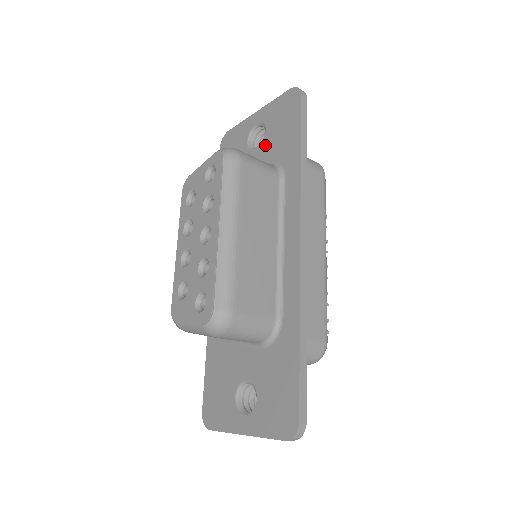
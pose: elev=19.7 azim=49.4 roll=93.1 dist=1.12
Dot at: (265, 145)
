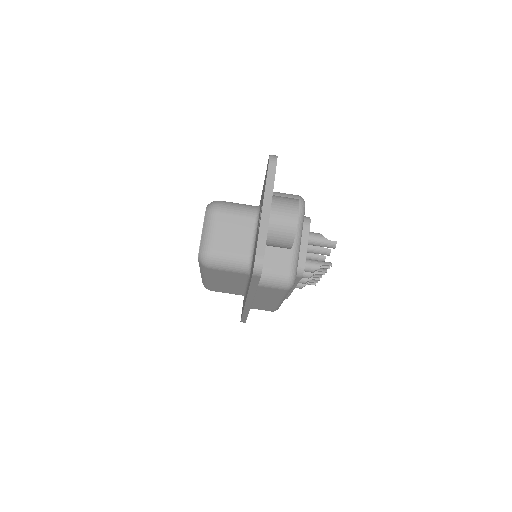
Dot at: occluded
